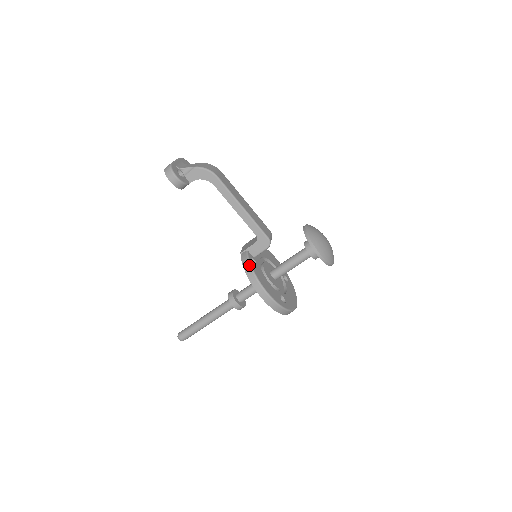
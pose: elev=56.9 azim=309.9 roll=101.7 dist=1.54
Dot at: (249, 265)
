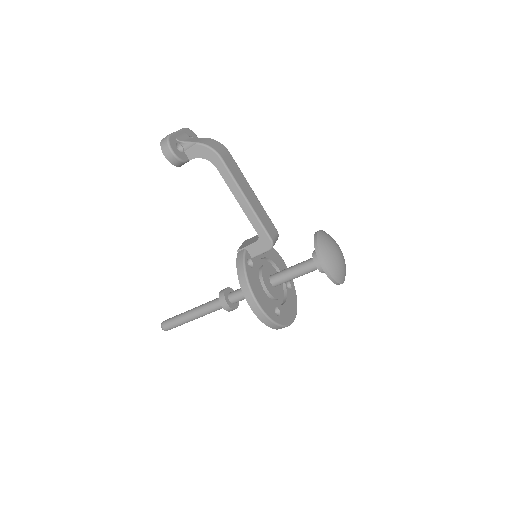
Dot at: (243, 267)
